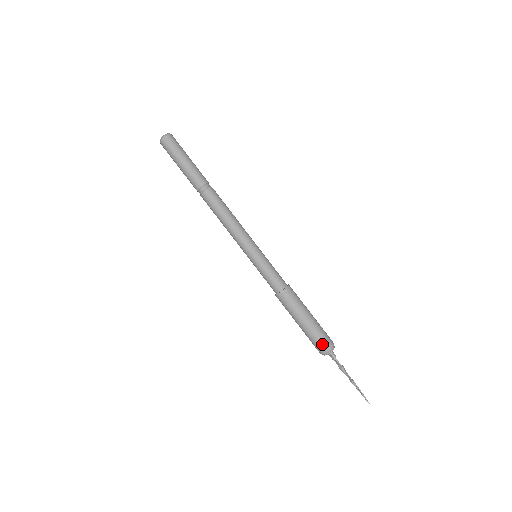
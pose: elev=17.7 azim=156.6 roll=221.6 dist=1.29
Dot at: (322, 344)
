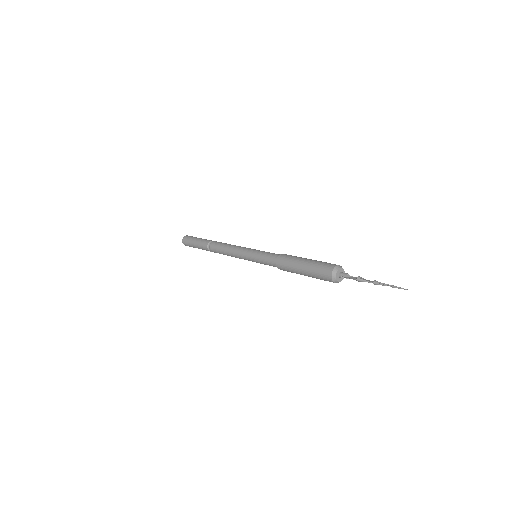
Dot at: (324, 273)
